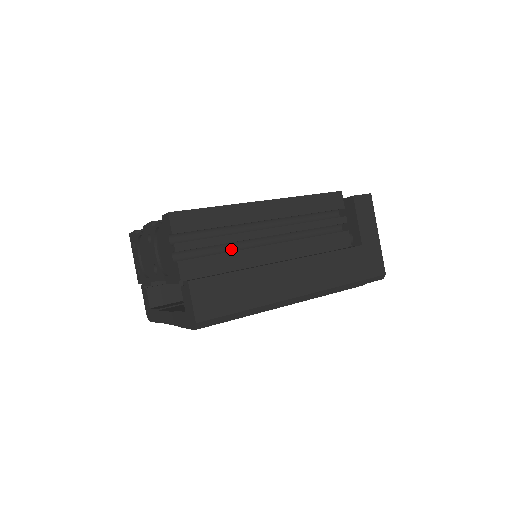
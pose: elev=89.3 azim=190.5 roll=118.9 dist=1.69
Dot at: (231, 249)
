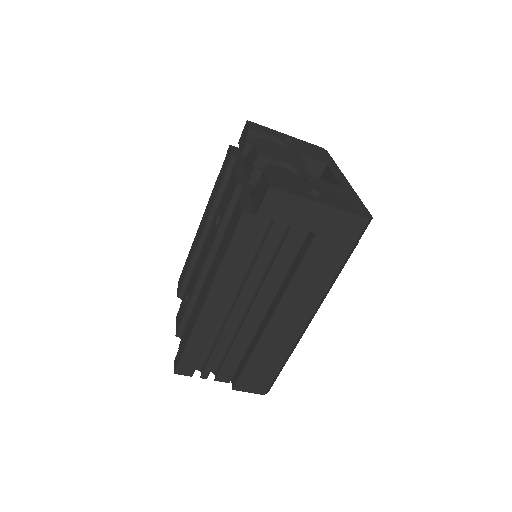
Dot at: (230, 334)
